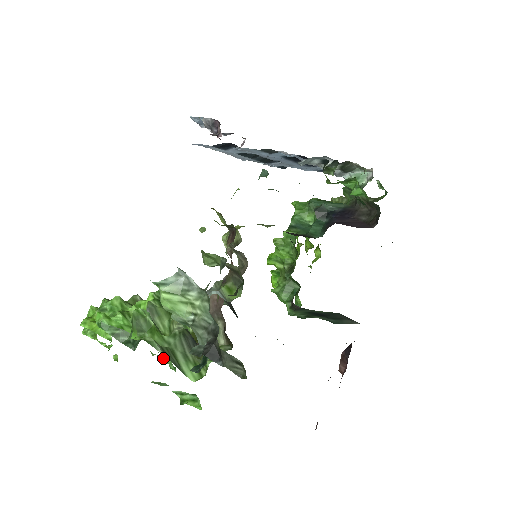
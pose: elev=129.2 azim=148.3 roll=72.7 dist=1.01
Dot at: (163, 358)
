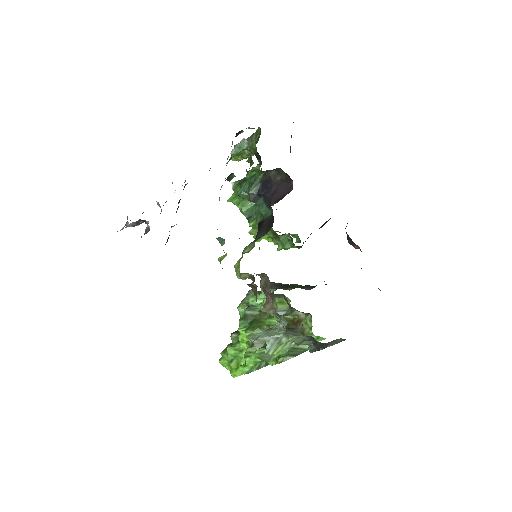
Dot at: occluded
